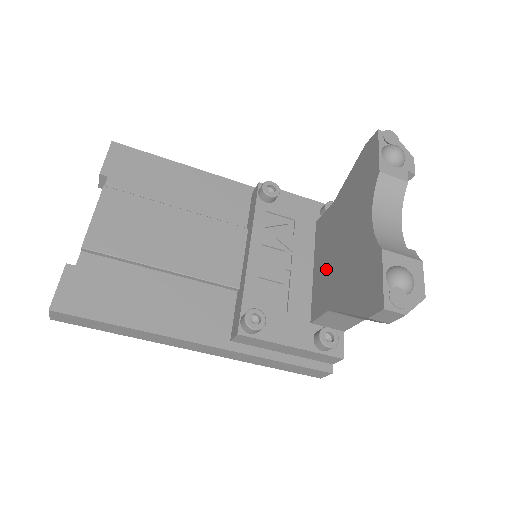
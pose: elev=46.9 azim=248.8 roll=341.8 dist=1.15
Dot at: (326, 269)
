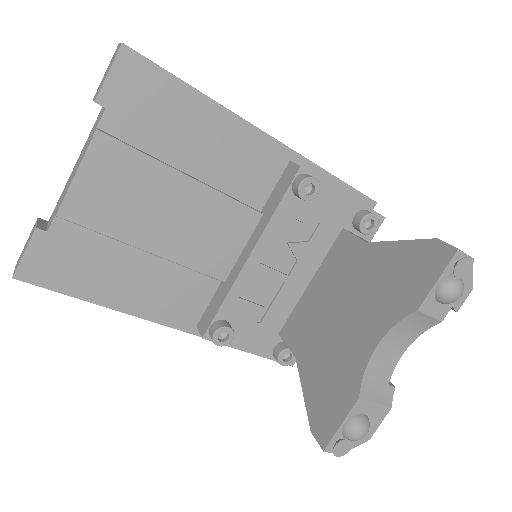
Dot at: (317, 309)
